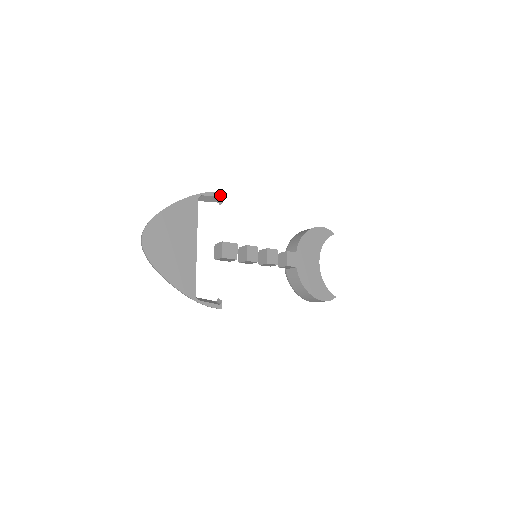
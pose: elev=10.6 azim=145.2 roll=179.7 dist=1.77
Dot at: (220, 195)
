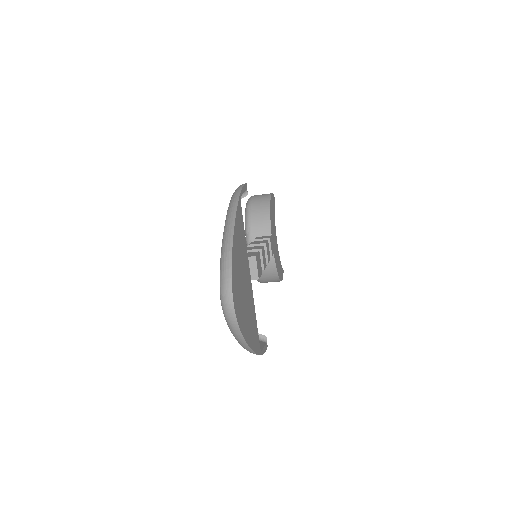
Dot at: (246, 187)
